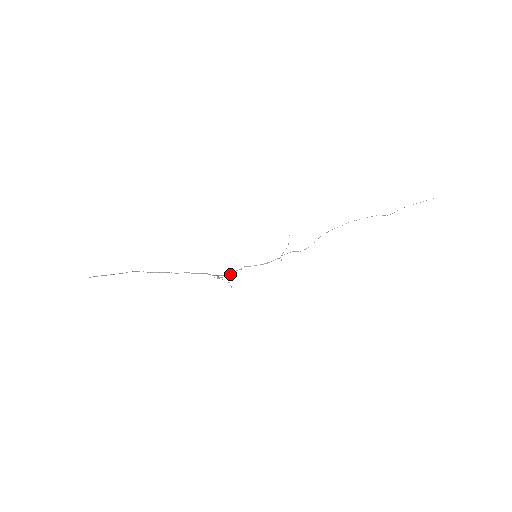
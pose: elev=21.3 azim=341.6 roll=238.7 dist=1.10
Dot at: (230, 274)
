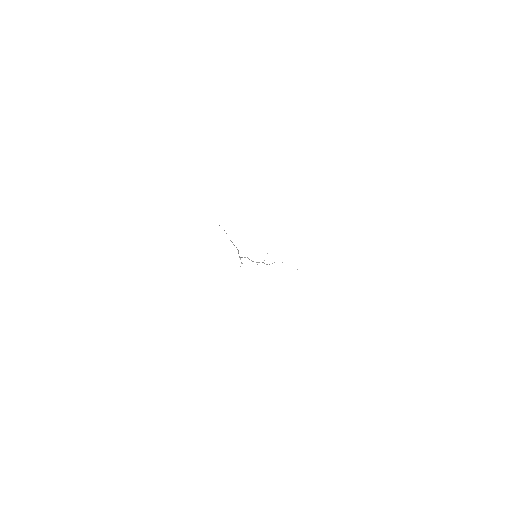
Dot at: occluded
